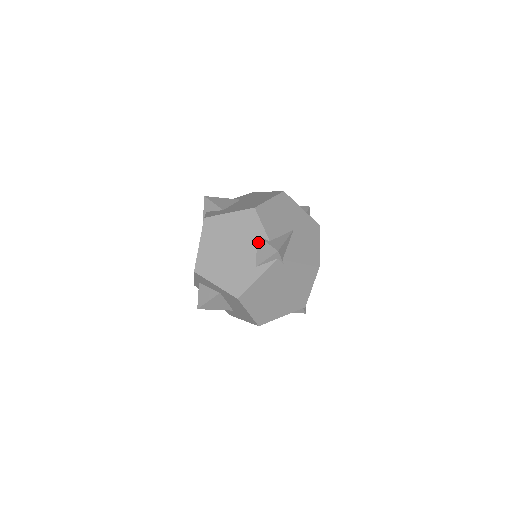
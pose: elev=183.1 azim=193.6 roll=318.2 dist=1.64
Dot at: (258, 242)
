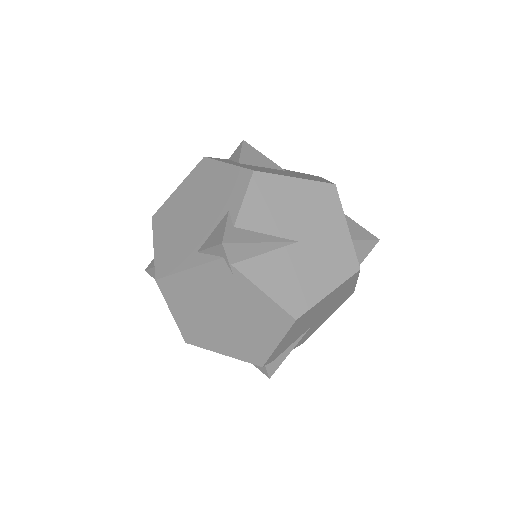
Dot at: (222, 219)
